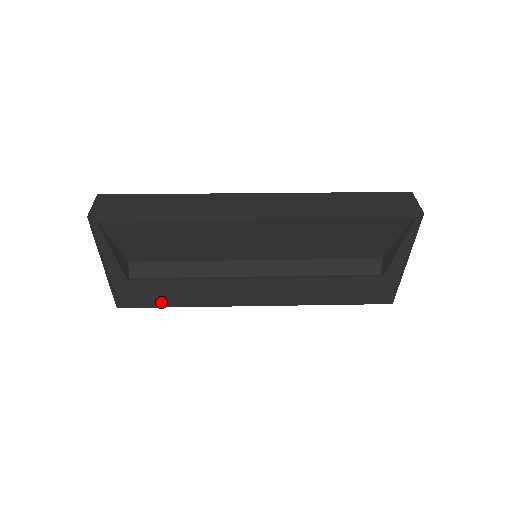
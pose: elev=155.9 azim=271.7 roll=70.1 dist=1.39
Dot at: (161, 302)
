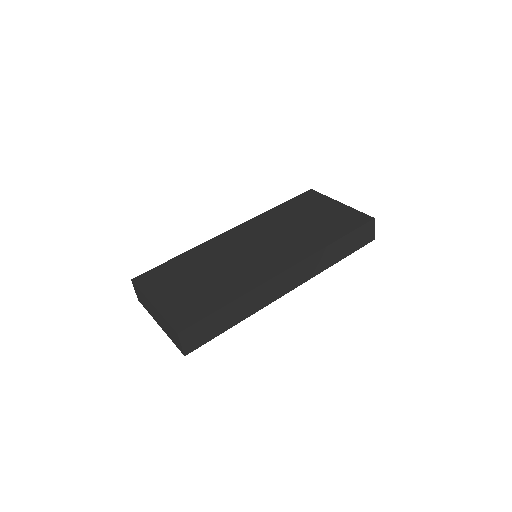
Dot at: occluded
